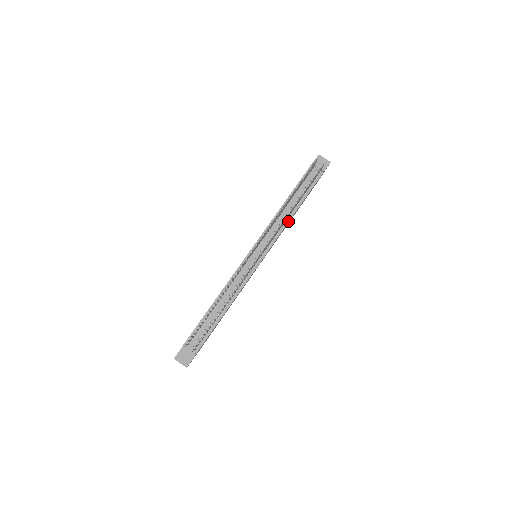
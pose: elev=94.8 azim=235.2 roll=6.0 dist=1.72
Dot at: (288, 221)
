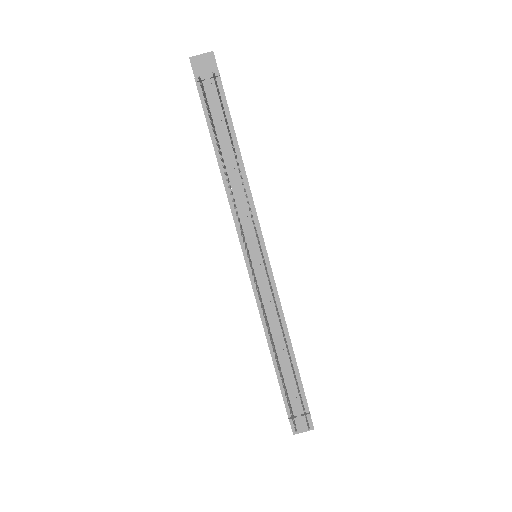
Dot at: (247, 183)
